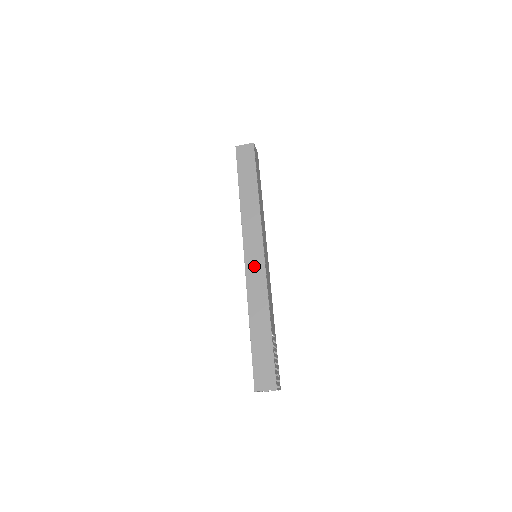
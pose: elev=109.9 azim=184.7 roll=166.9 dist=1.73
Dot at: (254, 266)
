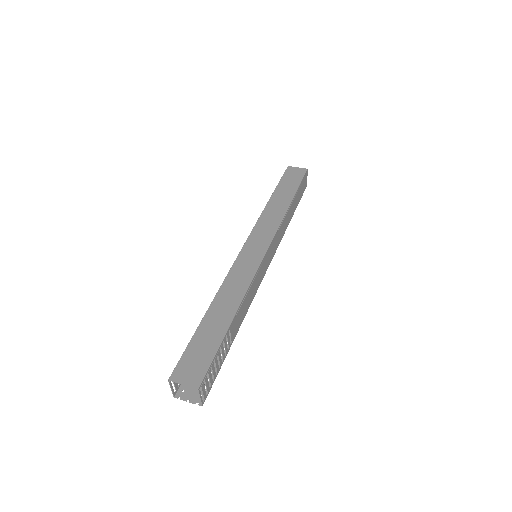
Dot at: (249, 258)
